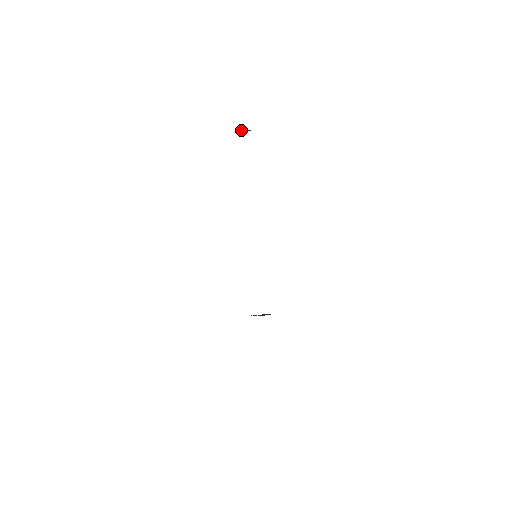
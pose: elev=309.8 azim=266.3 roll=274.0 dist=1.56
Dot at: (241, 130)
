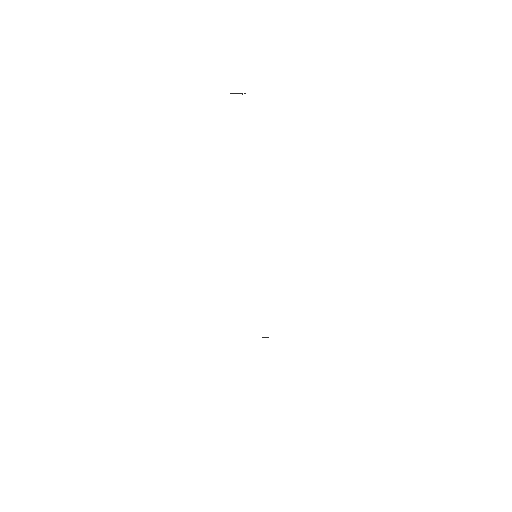
Dot at: occluded
